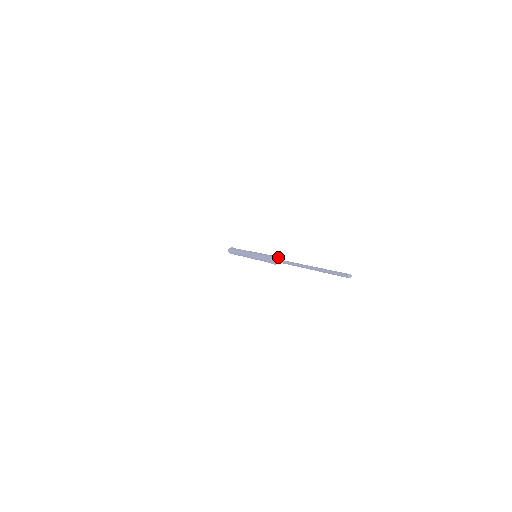
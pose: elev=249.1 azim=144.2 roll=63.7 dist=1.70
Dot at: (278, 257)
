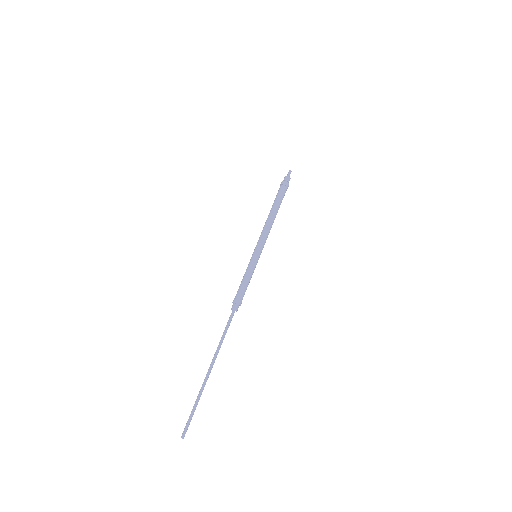
Dot at: (234, 309)
